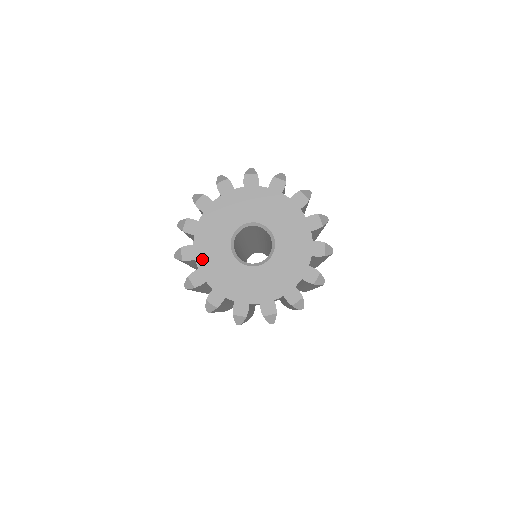
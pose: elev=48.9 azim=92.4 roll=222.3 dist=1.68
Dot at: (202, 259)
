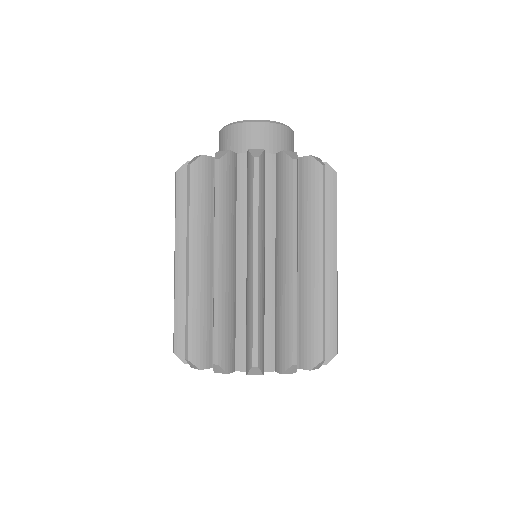
Dot at: occluded
